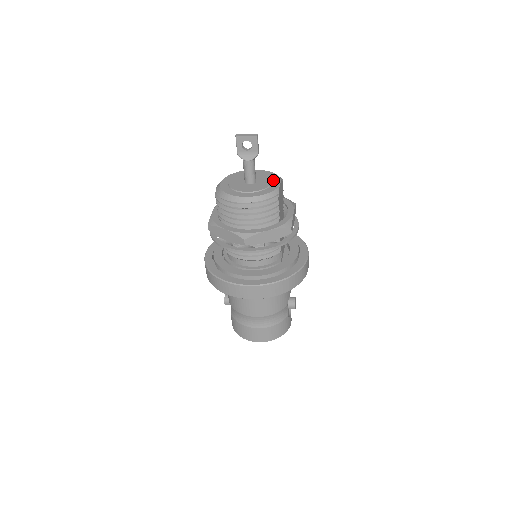
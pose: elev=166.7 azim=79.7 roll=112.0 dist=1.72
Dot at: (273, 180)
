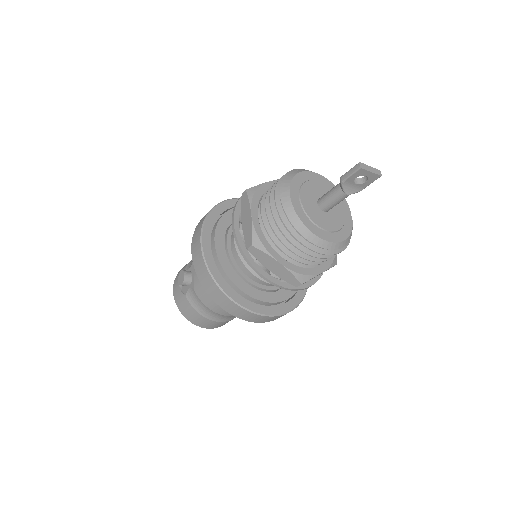
Dot at: (343, 206)
